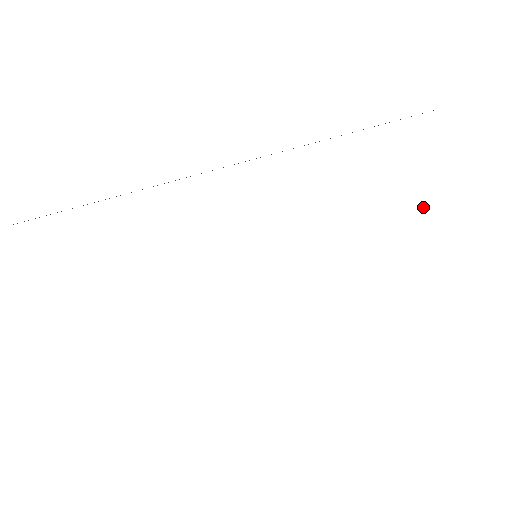
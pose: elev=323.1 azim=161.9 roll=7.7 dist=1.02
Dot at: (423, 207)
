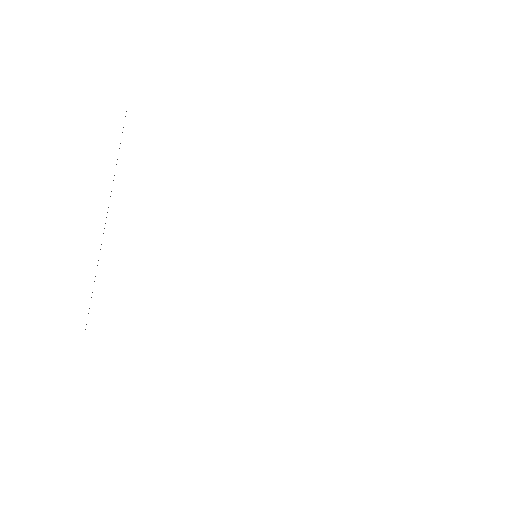
Dot at: occluded
